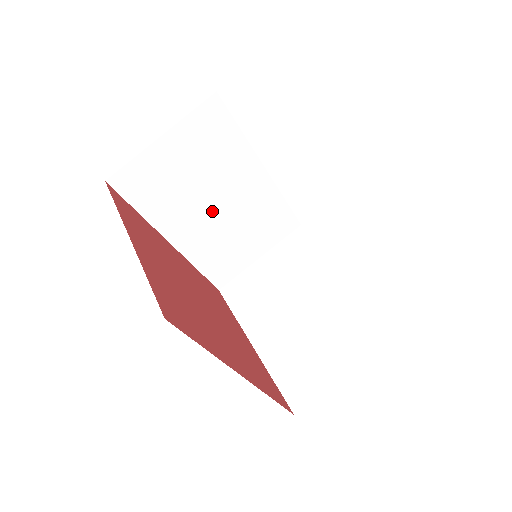
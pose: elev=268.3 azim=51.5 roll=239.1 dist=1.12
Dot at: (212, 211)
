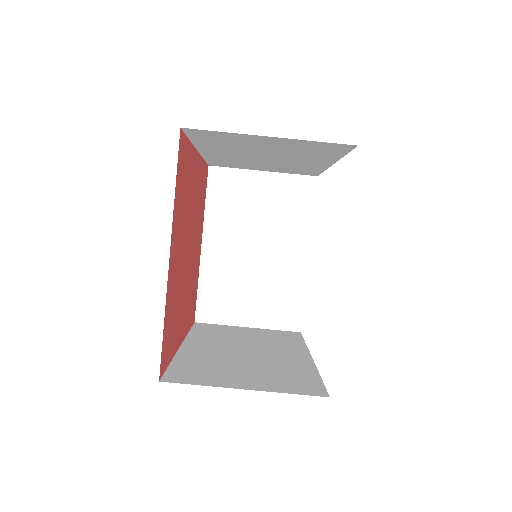
Dot at: (257, 157)
